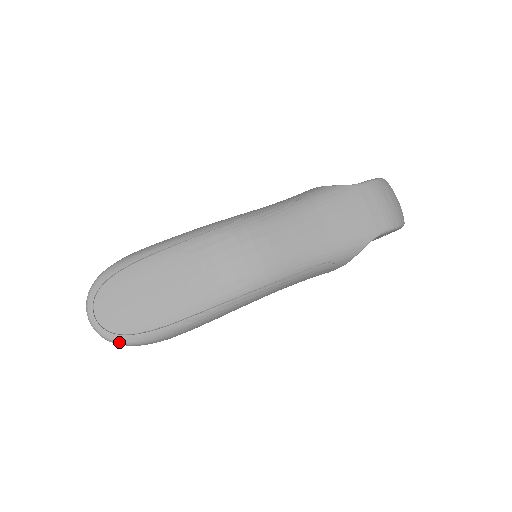
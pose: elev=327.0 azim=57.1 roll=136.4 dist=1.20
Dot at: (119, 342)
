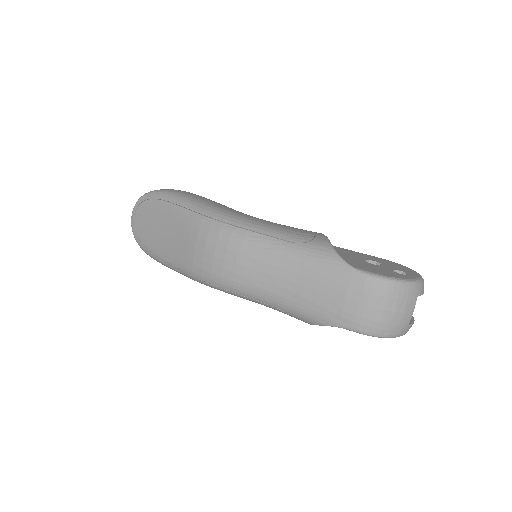
Dot at: (138, 243)
